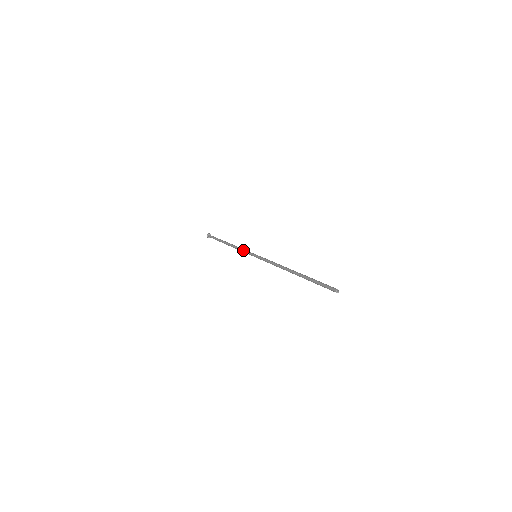
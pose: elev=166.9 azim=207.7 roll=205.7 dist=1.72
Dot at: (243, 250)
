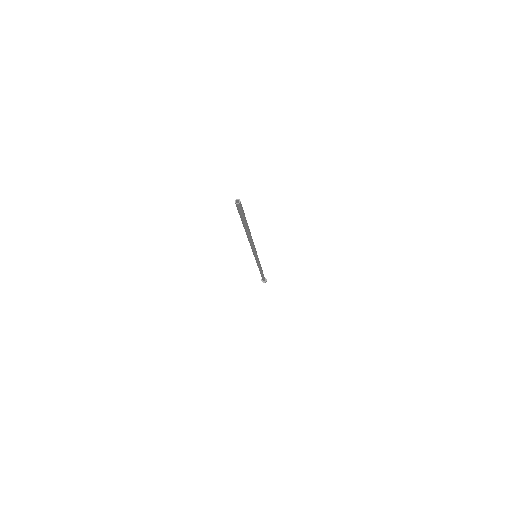
Dot at: occluded
